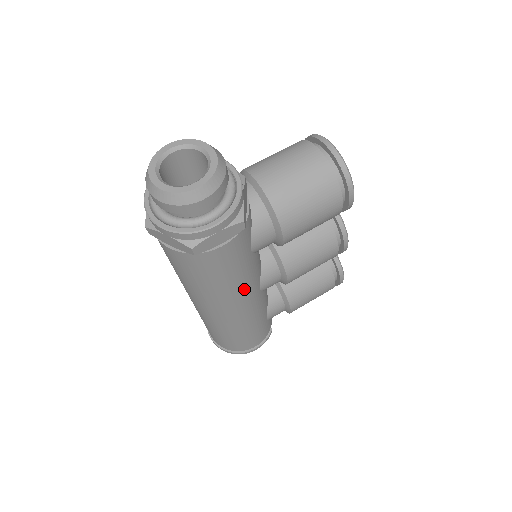
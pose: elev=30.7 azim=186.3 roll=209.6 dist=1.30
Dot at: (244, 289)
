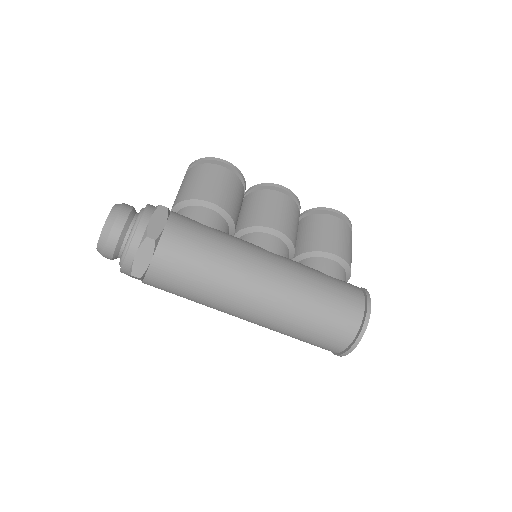
Dot at: (244, 250)
